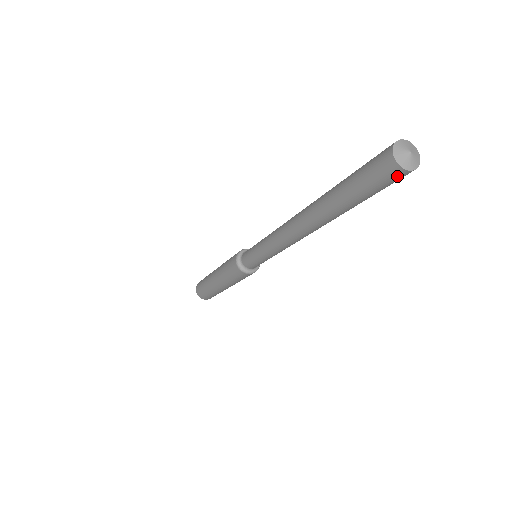
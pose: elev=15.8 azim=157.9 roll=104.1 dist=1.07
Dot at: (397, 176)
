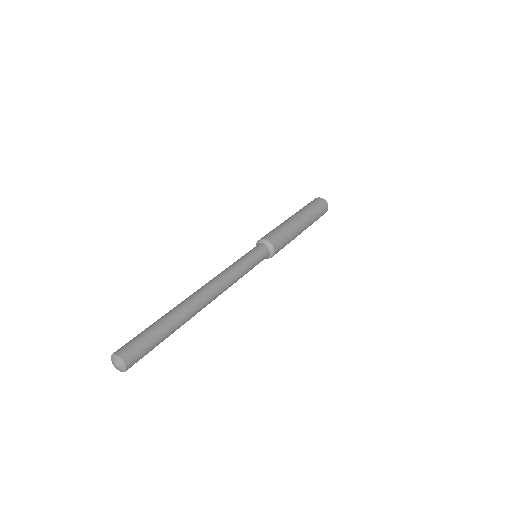
Dot at: occluded
